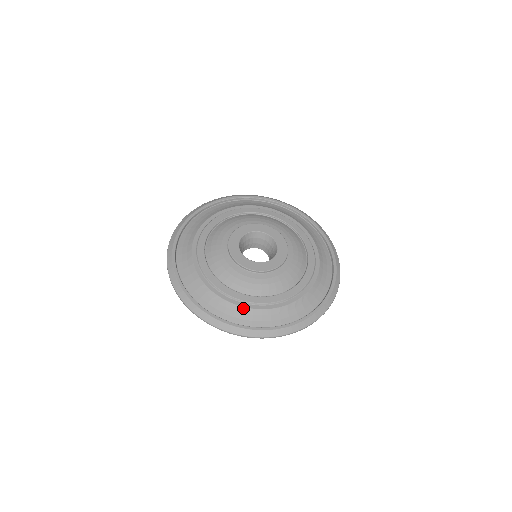
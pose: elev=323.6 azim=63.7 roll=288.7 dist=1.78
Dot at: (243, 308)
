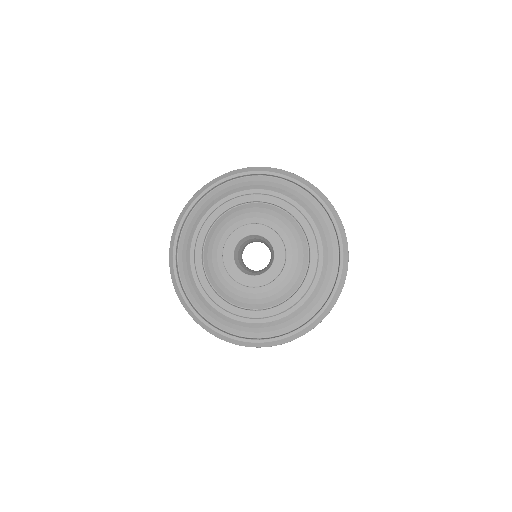
Dot at: (211, 307)
